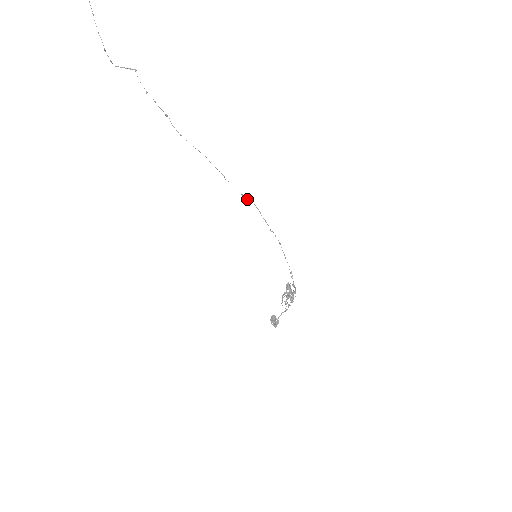
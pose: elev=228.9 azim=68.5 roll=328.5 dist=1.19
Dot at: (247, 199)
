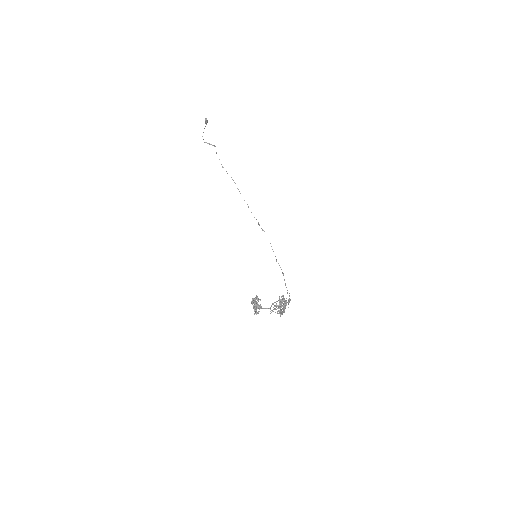
Dot at: (262, 229)
